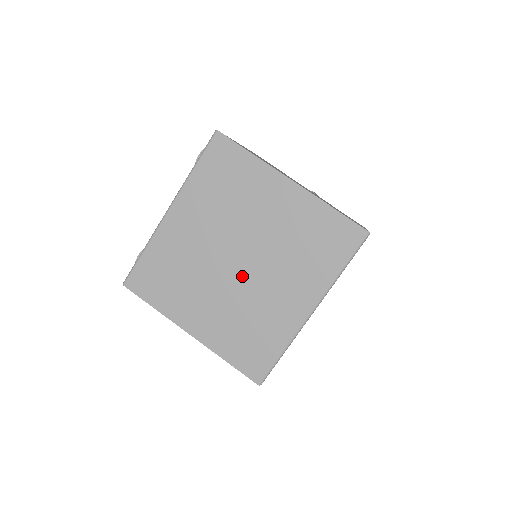
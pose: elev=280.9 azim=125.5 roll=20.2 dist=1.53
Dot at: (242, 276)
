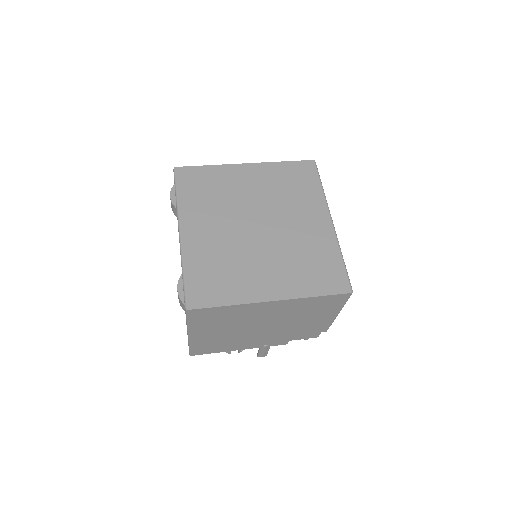
Dot at: (270, 233)
